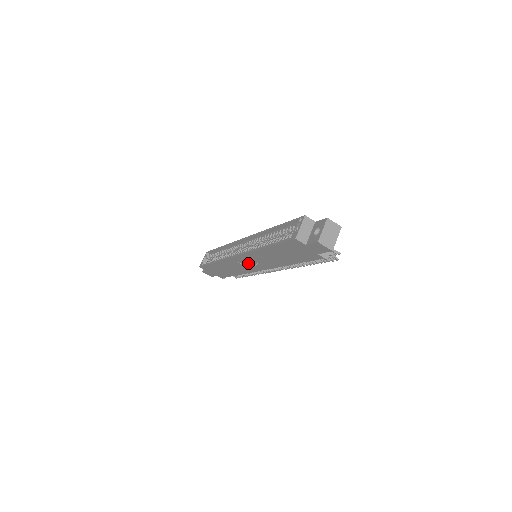
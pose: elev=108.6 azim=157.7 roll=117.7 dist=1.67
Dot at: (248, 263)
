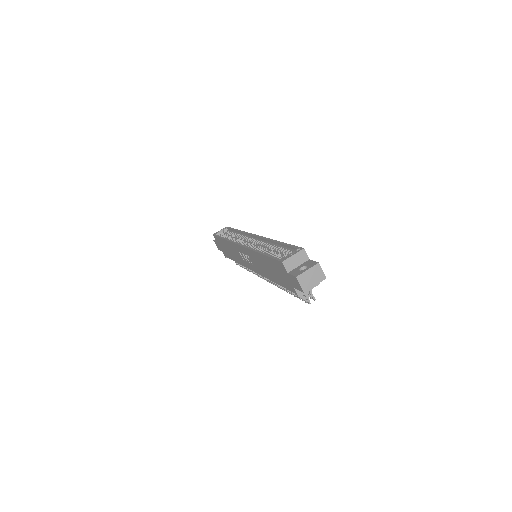
Dot at: occluded
